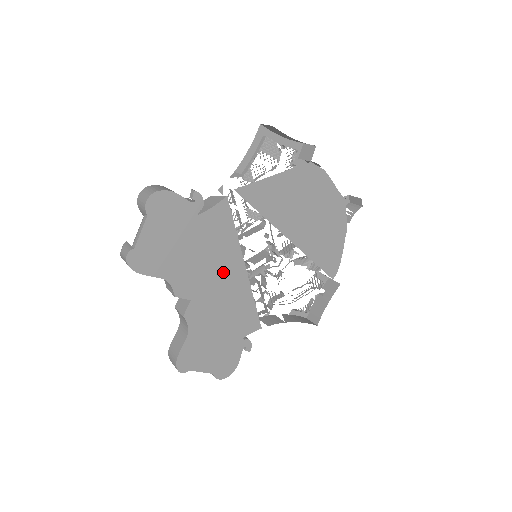
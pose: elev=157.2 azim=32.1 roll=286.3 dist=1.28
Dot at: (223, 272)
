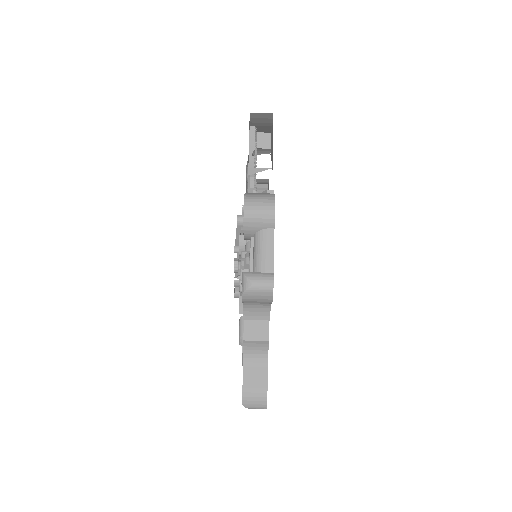
Dot at: occluded
